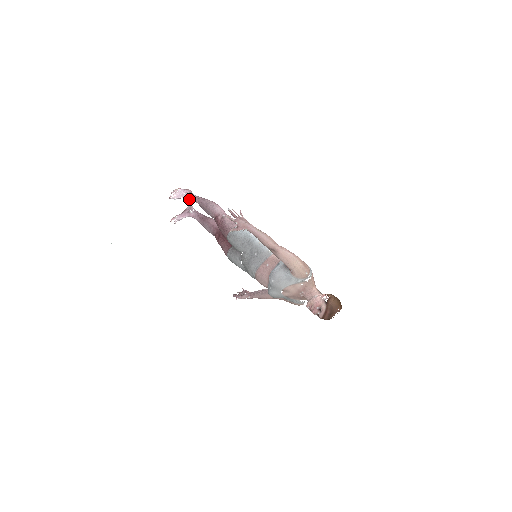
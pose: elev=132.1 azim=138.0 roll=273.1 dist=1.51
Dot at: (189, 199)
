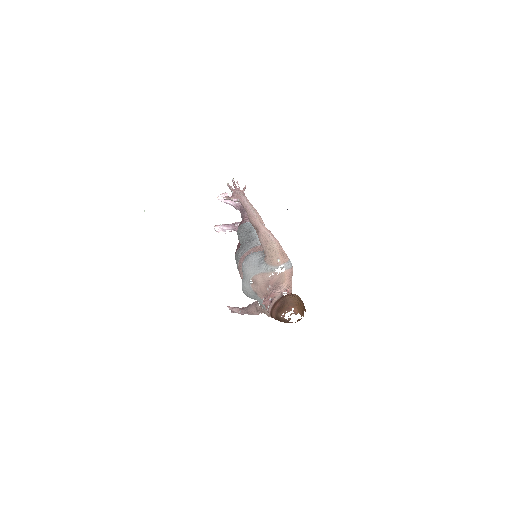
Dot at: (235, 206)
